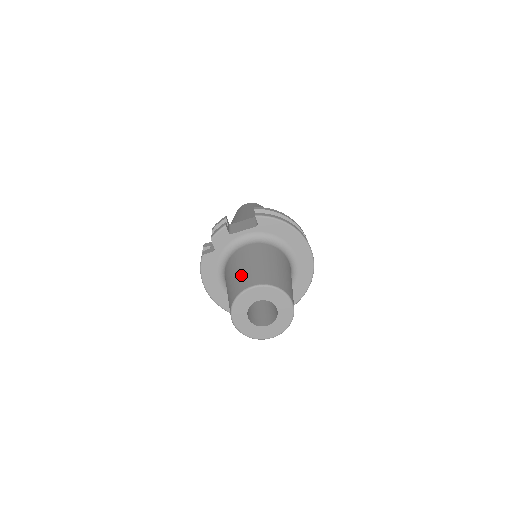
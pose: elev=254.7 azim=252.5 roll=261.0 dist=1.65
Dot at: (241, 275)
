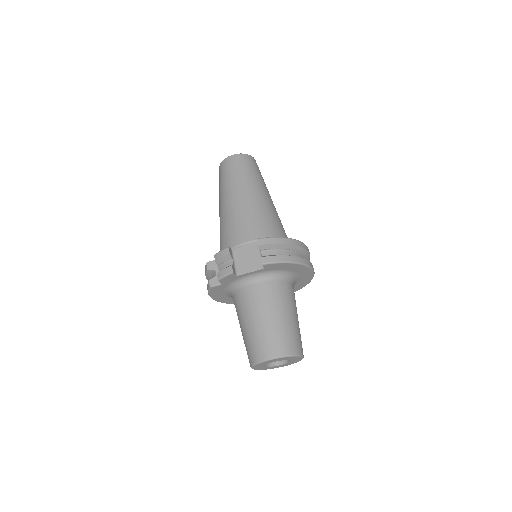
Dot at: (257, 336)
